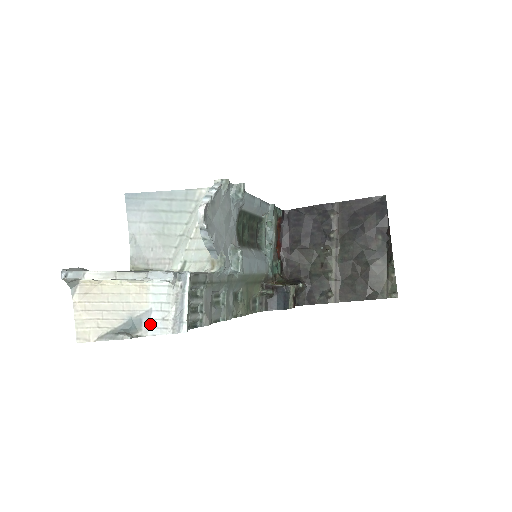
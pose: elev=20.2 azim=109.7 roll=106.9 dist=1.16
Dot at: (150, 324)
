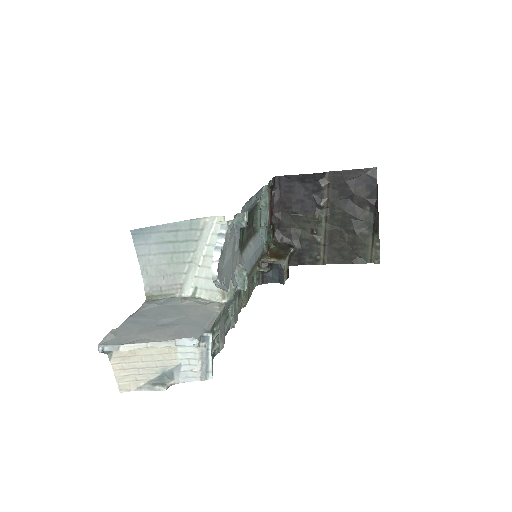
Dot at: (181, 375)
